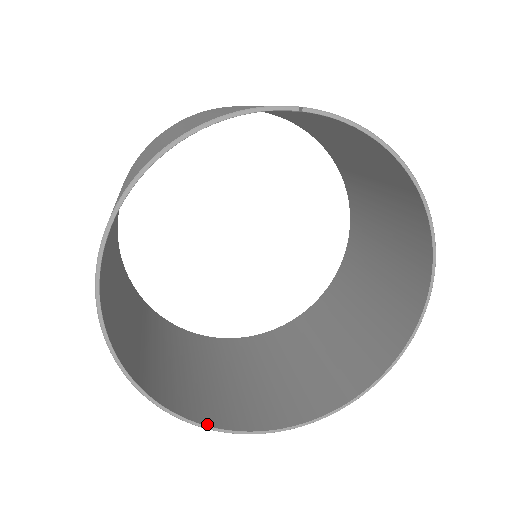
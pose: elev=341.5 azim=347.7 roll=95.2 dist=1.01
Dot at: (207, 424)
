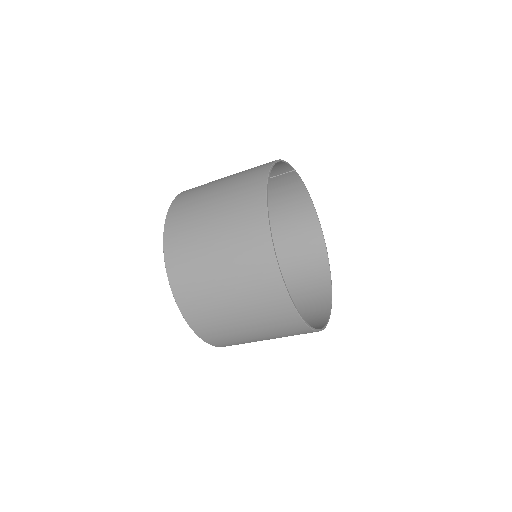
Dot at: (301, 318)
